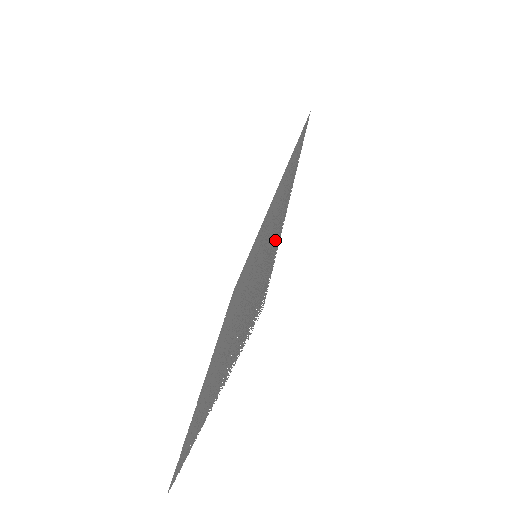
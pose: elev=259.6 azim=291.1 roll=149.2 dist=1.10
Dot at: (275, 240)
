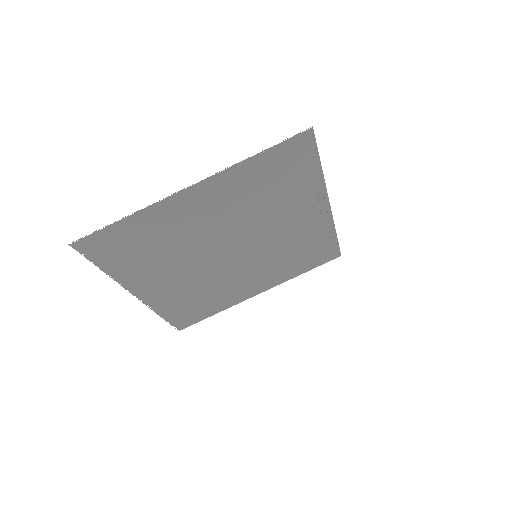
Dot at: (311, 183)
